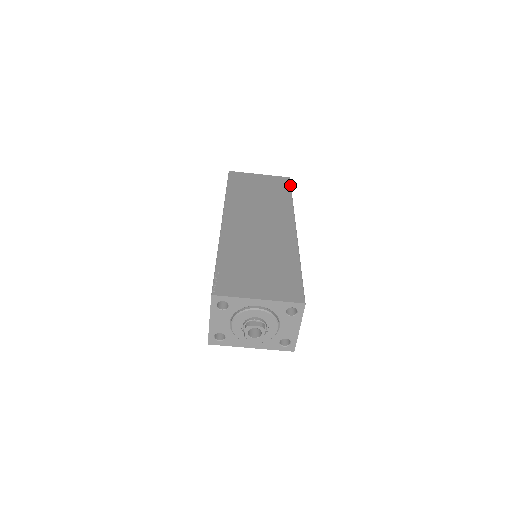
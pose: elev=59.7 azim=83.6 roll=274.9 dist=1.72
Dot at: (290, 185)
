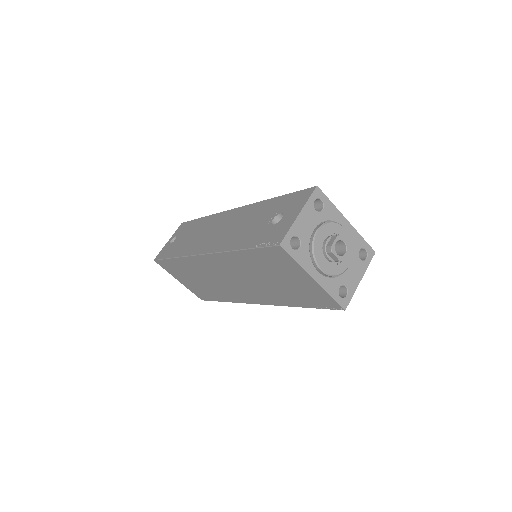
Dot at: occluded
